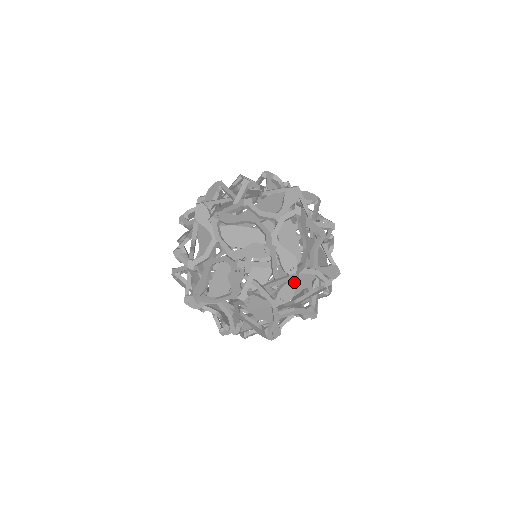
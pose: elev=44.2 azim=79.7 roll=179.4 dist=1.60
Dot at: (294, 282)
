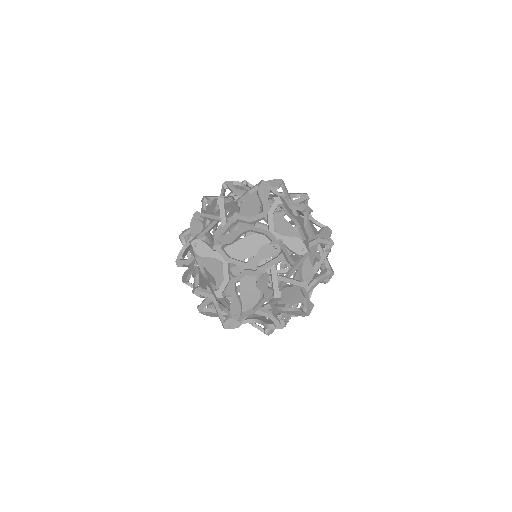
Dot at: occluded
